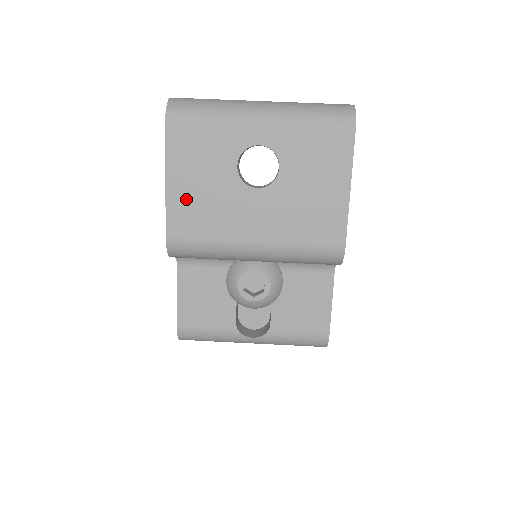
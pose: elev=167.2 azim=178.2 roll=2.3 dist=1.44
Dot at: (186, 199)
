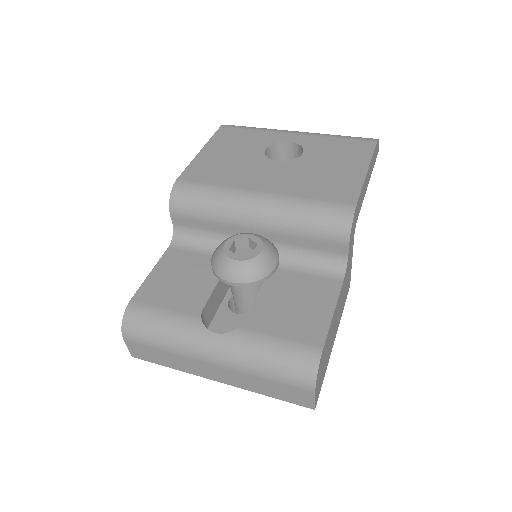
Dot at: (211, 161)
